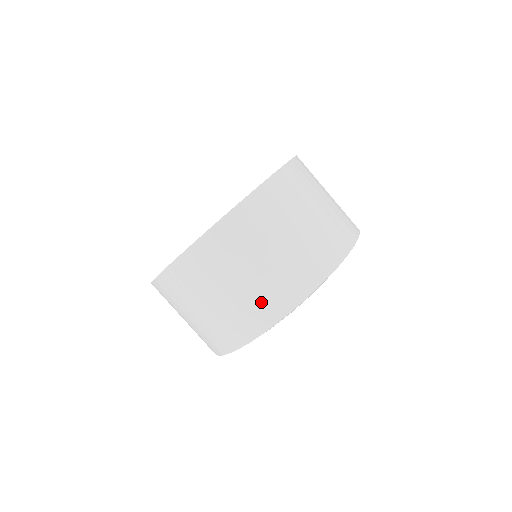
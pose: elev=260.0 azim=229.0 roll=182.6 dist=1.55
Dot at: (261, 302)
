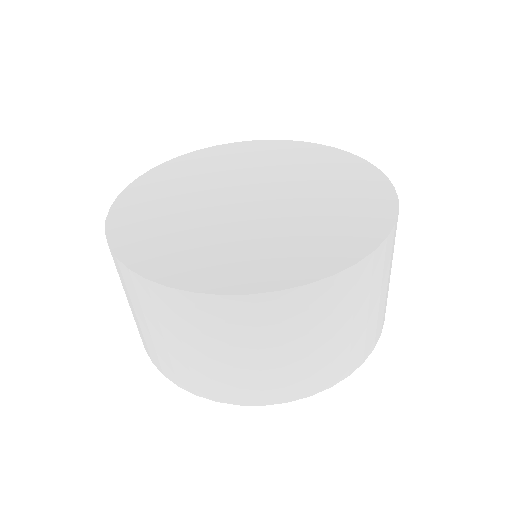
Dot at: (243, 384)
